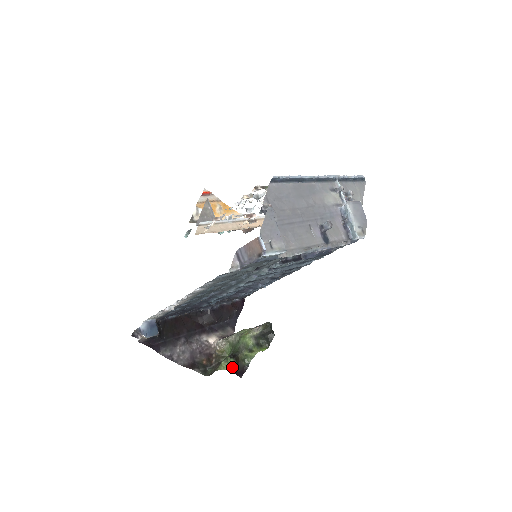
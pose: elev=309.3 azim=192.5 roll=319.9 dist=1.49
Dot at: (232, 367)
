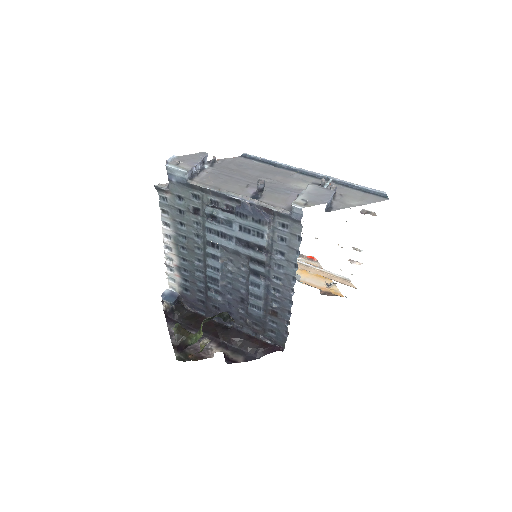
Dot at: (175, 332)
